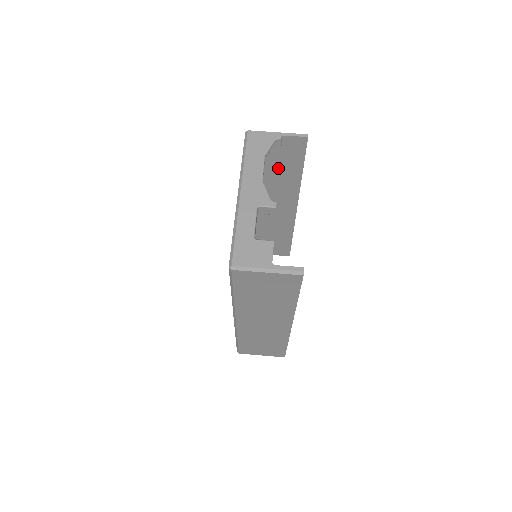
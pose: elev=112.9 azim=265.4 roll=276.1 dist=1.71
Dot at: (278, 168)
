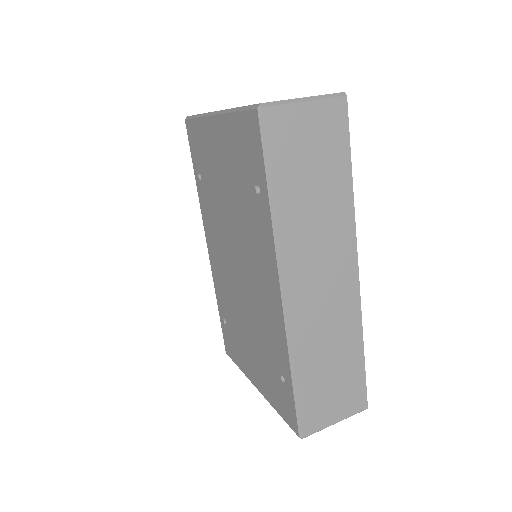
Dot at: occluded
